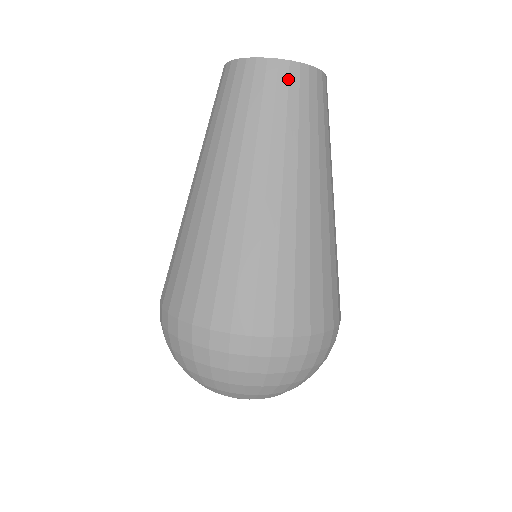
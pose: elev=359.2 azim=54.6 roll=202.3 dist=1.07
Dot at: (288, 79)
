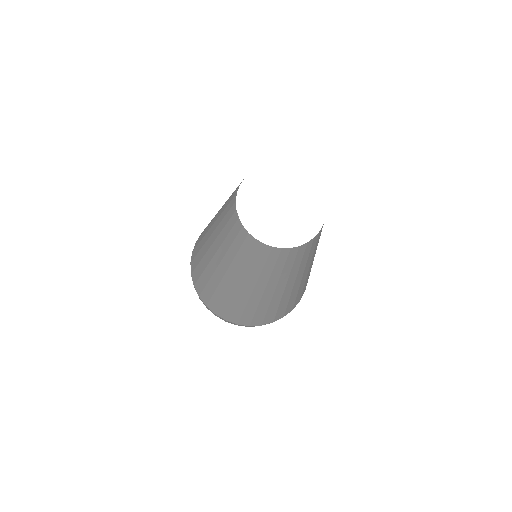
Dot at: (278, 256)
